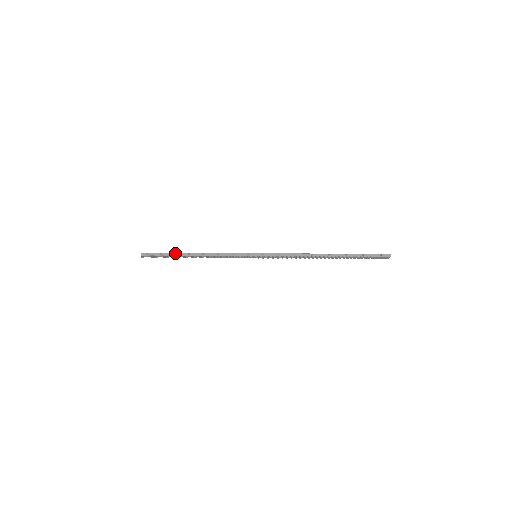
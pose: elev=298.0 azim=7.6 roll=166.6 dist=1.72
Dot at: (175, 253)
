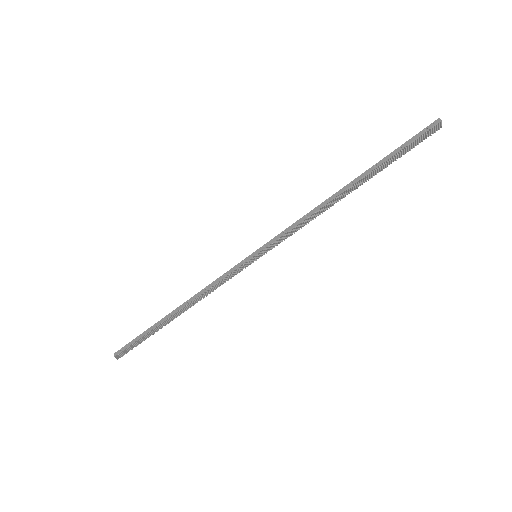
Dot at: (153, 325)
